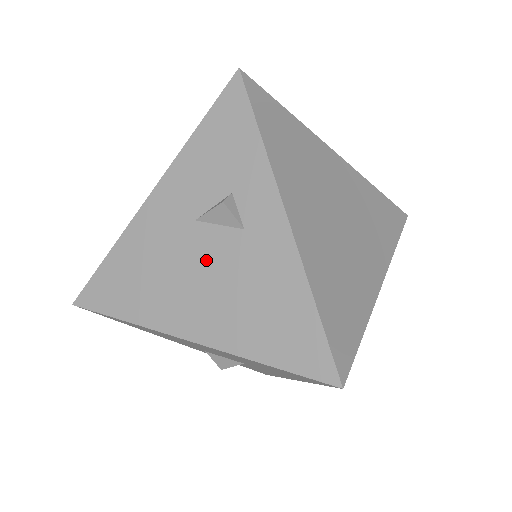
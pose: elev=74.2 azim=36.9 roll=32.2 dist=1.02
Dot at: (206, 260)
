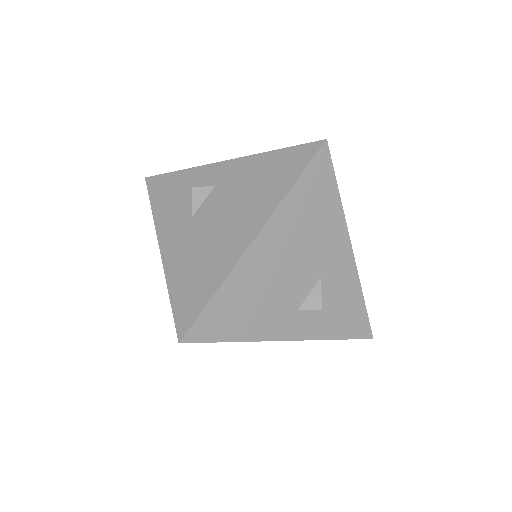
Dot at: (216, 214)
